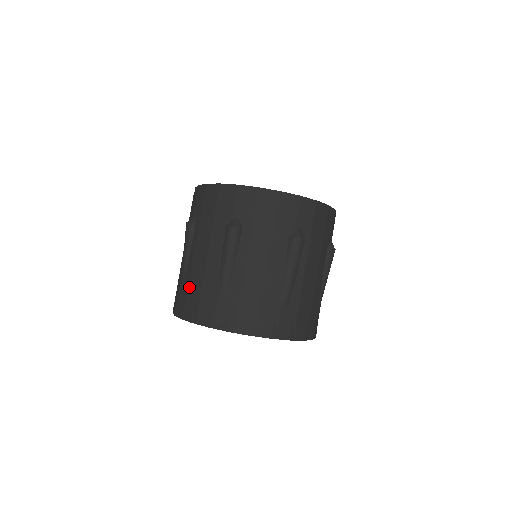
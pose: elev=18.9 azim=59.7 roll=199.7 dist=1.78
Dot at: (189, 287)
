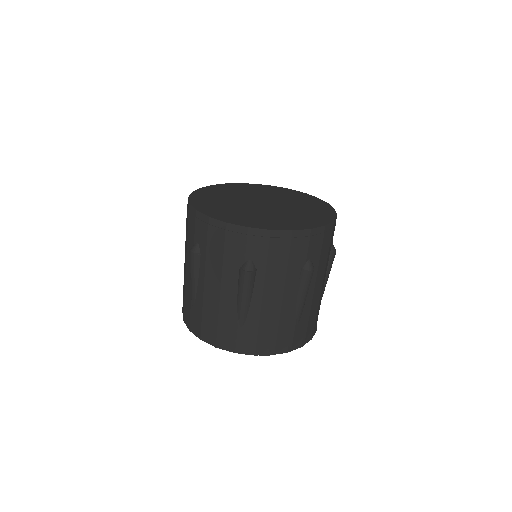
Dot at: (260, 329)
